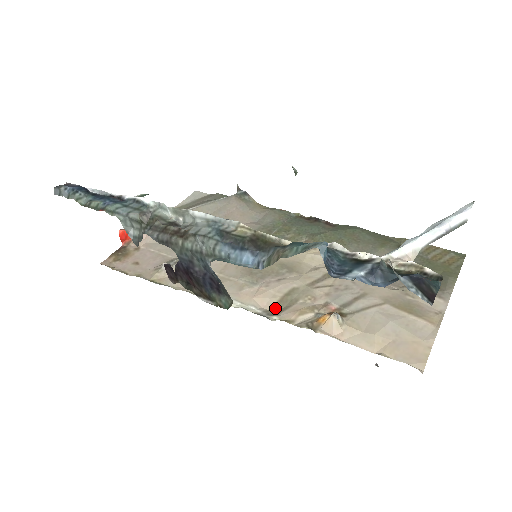
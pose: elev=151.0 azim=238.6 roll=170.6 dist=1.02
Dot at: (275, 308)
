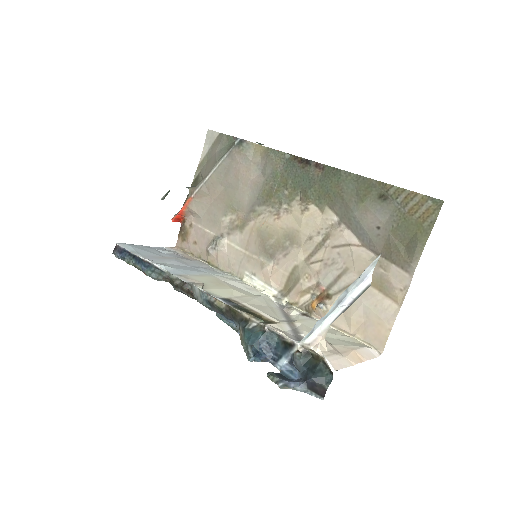
Dot at: (286, 287)
